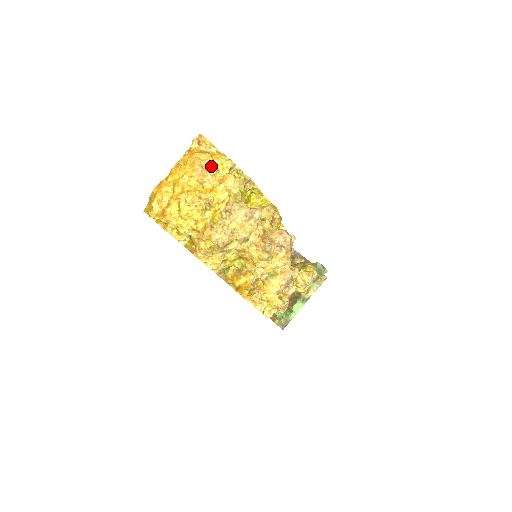
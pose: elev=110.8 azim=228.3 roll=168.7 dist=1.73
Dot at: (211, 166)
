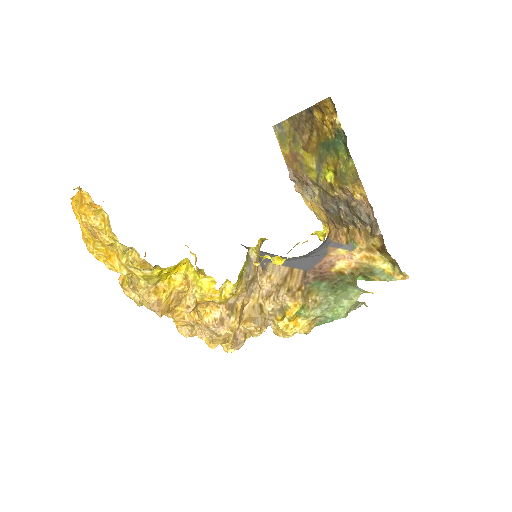
Dot at: (99, 236)
